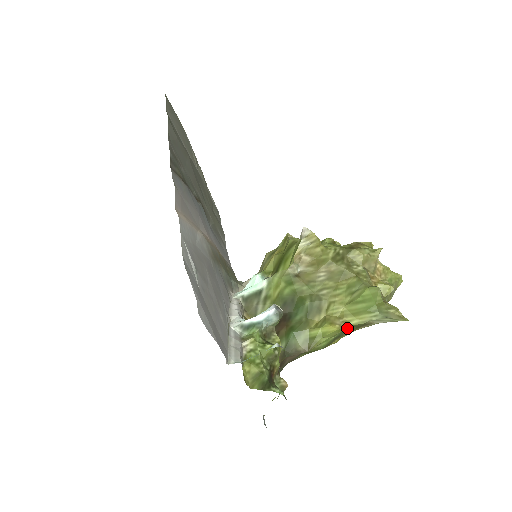
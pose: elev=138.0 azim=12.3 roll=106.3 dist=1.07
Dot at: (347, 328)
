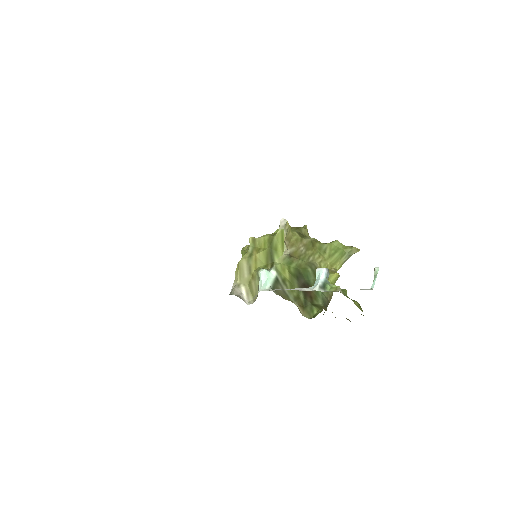
Dot at: occluded
